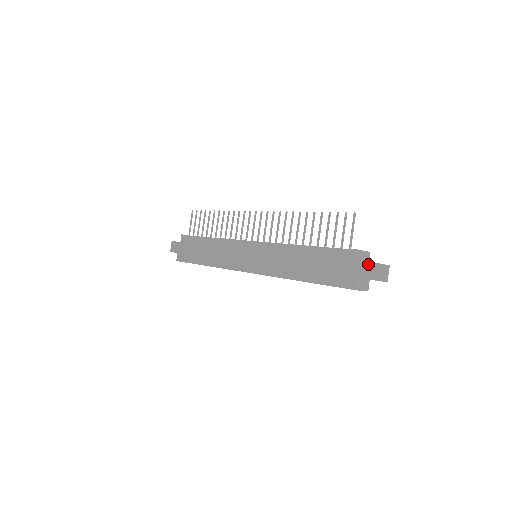
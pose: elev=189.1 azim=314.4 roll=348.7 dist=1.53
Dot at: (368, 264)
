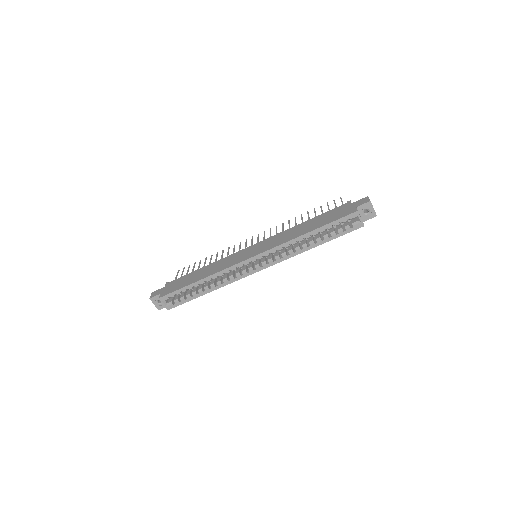
Dot at: (362, 199)
